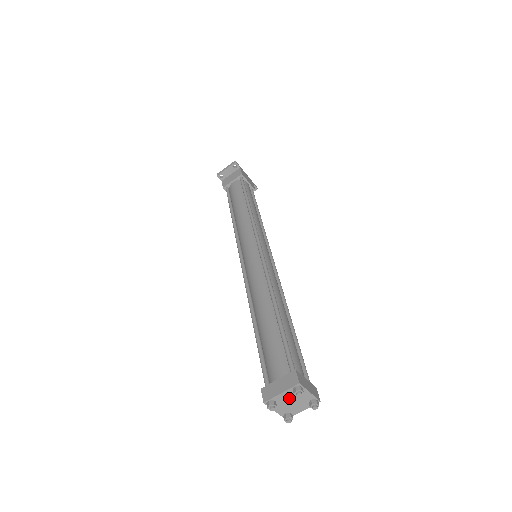
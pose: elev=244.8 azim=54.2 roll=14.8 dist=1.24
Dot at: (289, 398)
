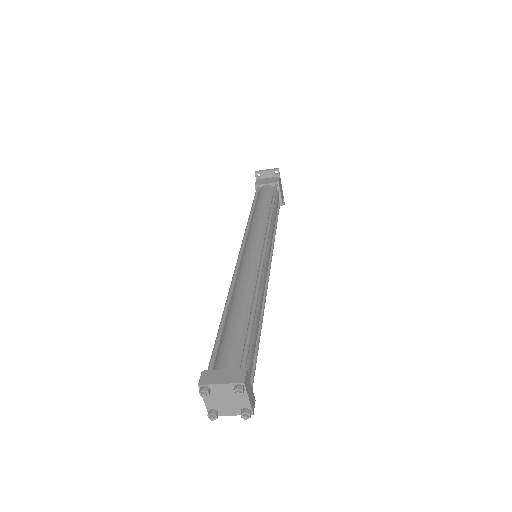
Dot at: (225, 394)
